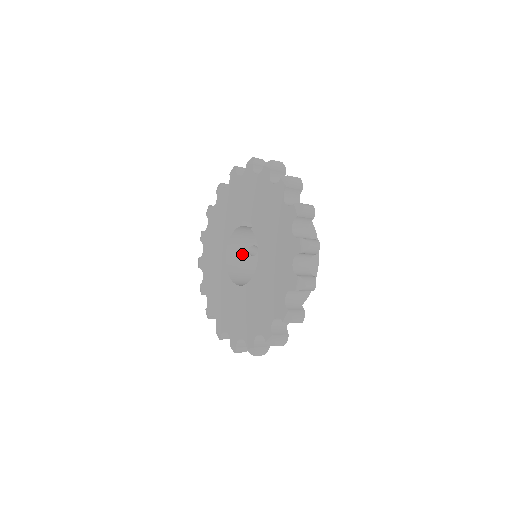
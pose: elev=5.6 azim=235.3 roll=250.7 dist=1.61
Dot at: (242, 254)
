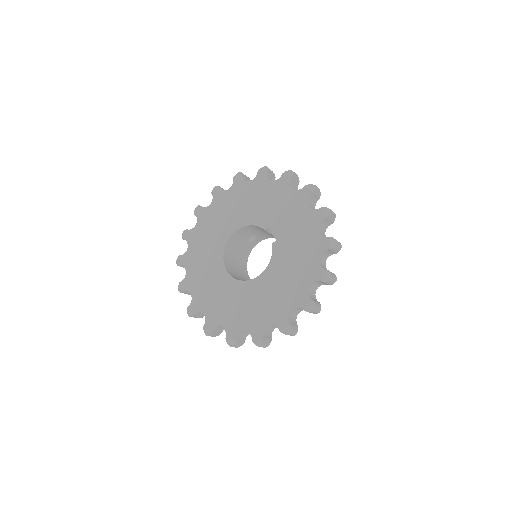
Dot at: (243, 238)
